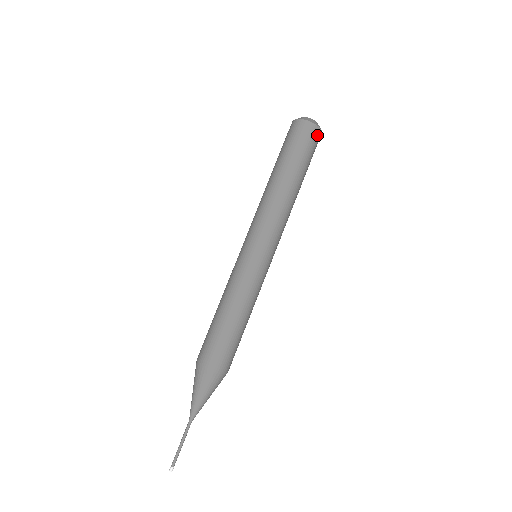
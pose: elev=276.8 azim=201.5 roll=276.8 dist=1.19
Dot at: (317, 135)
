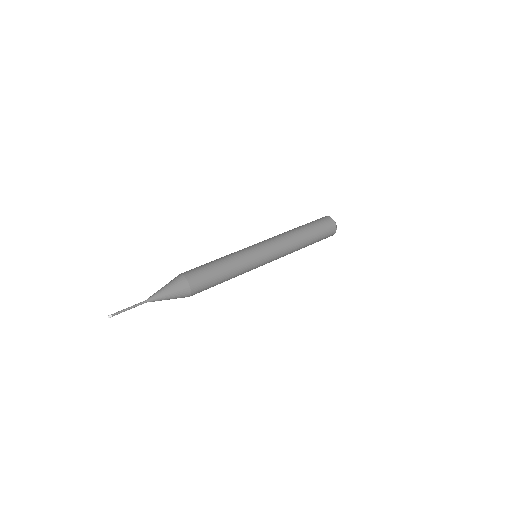
Dot at: (327, 219)
